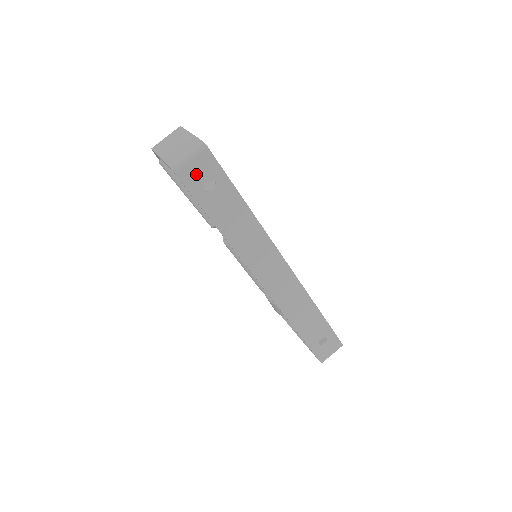
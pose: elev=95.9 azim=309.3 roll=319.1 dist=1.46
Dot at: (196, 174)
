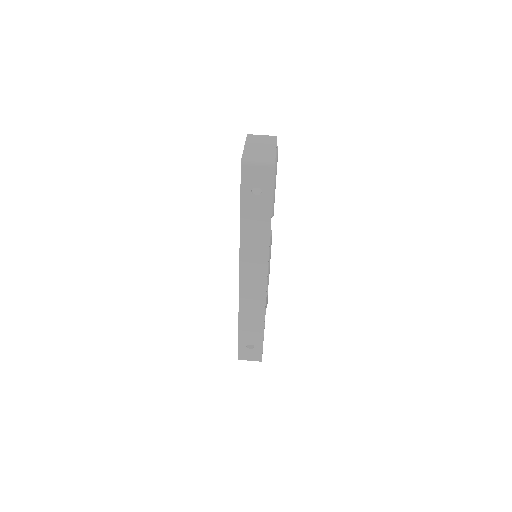
Dot at: (254, 177)
